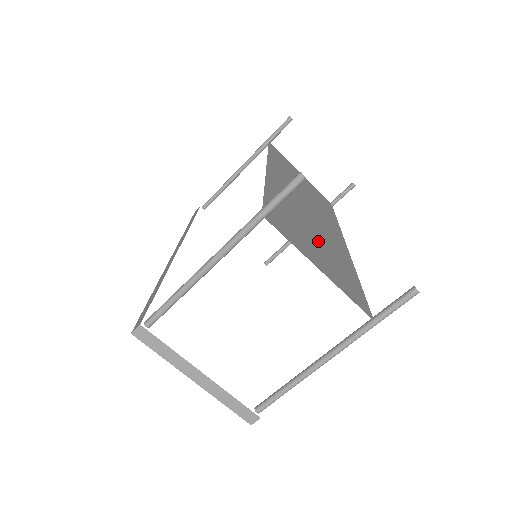
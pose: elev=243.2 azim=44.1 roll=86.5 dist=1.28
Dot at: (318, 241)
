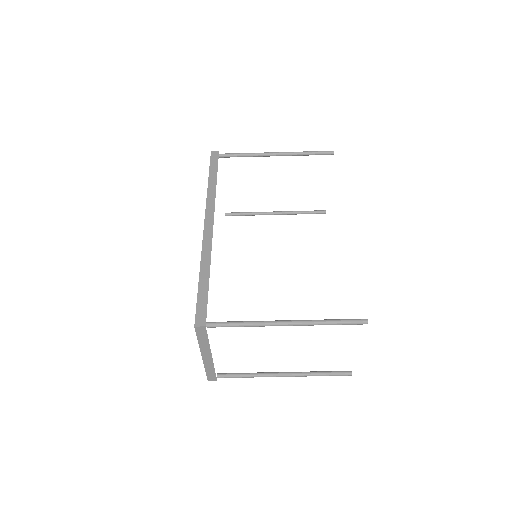
Dot at: occluded
